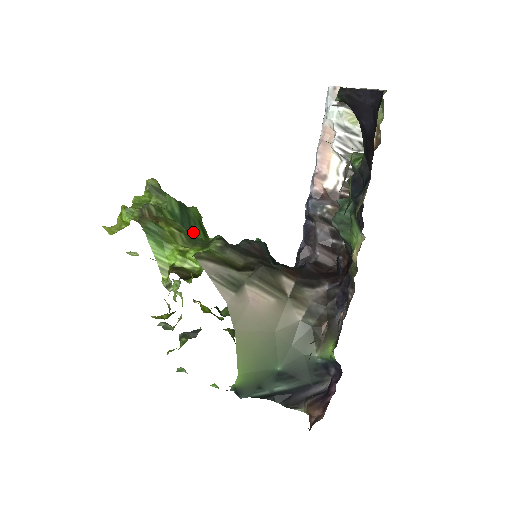
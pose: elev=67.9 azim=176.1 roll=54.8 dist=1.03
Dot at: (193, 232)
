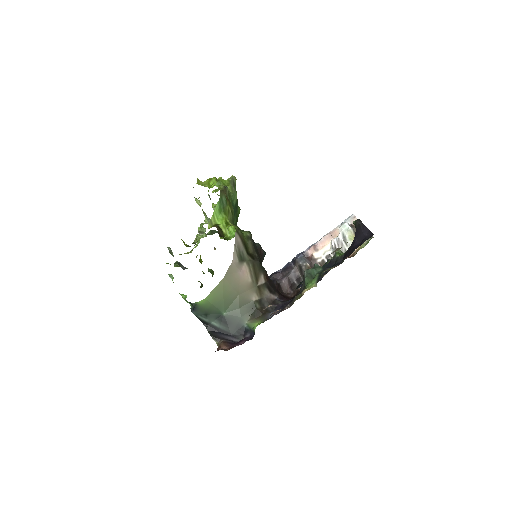
Dot at: occluded
